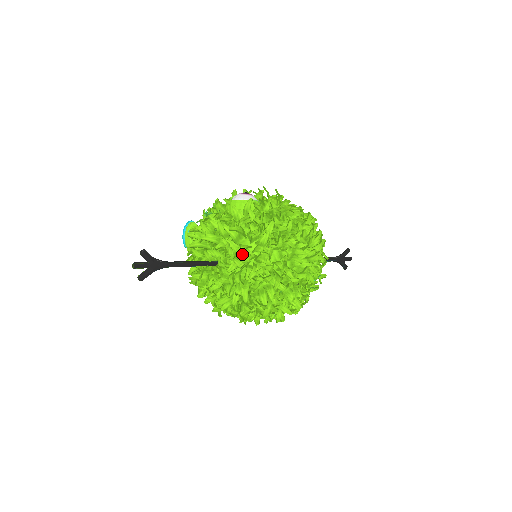
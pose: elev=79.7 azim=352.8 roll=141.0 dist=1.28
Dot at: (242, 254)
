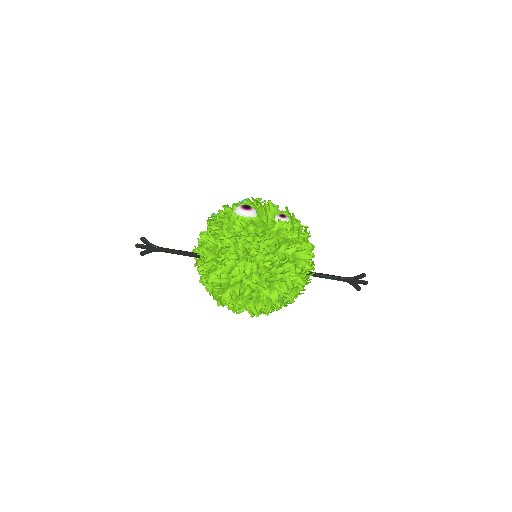
Dot at: (216, 260)
